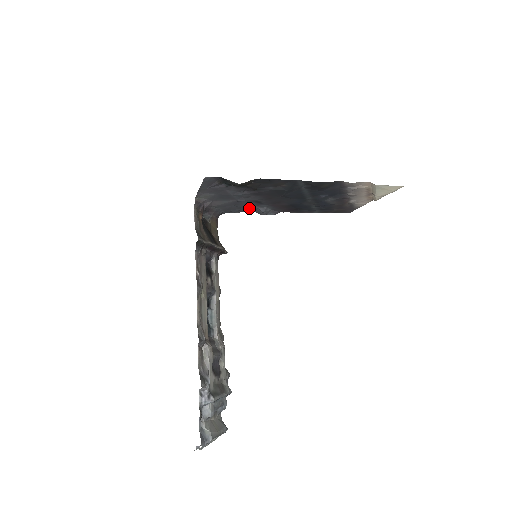
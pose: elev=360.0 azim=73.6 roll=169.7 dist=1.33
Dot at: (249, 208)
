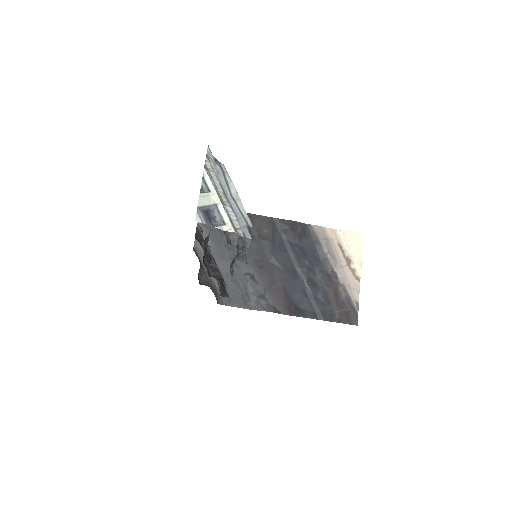
Dot at: (247, 298)
